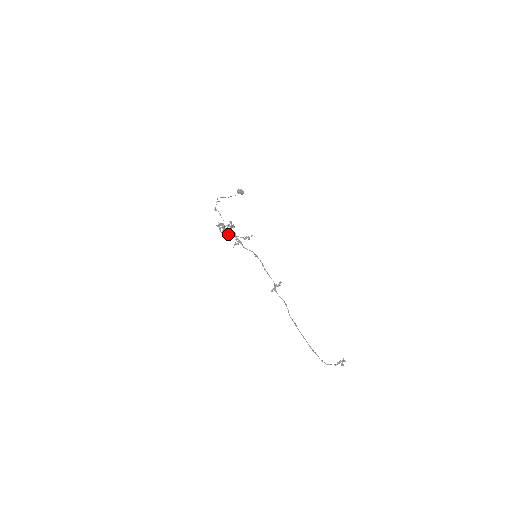
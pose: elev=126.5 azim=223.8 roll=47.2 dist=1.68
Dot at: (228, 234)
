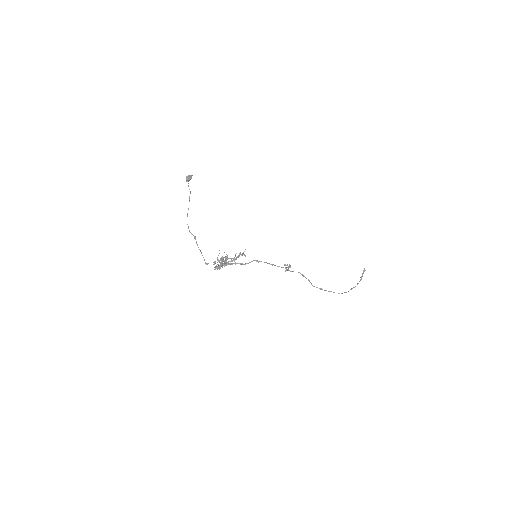
Dot at: occluded
